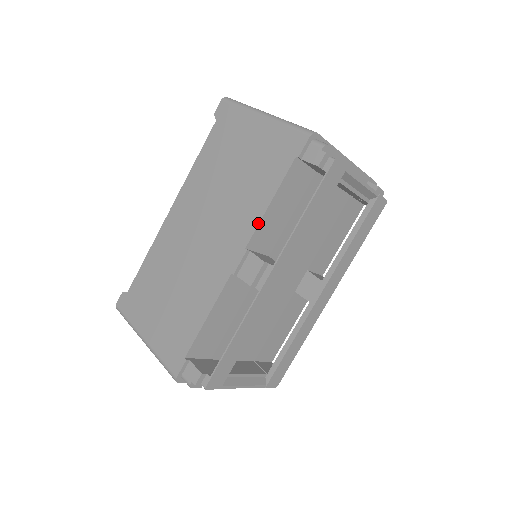
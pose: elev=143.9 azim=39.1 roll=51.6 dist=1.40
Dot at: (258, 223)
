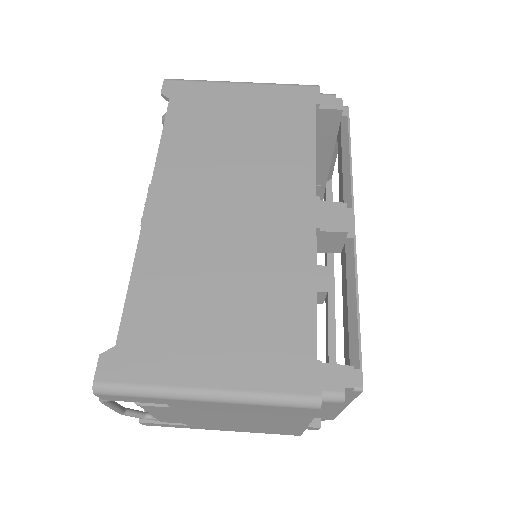
Dot at: (315, 168)
